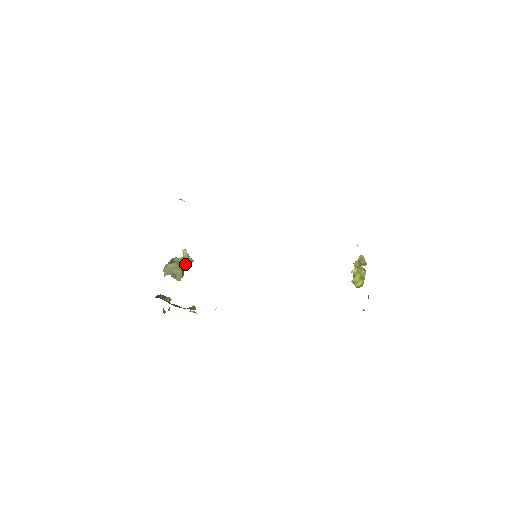
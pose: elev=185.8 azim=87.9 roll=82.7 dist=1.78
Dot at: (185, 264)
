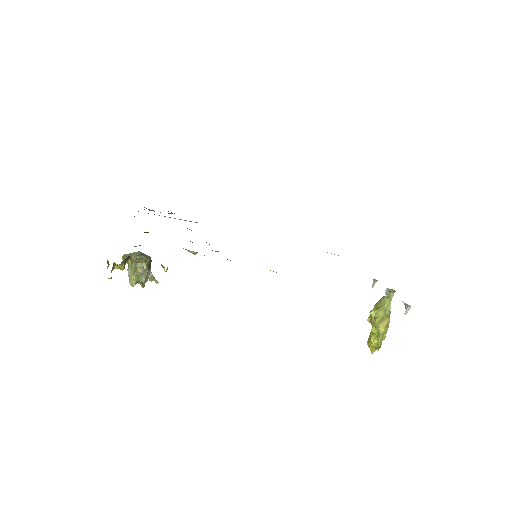
Dot at: (147, 278)
